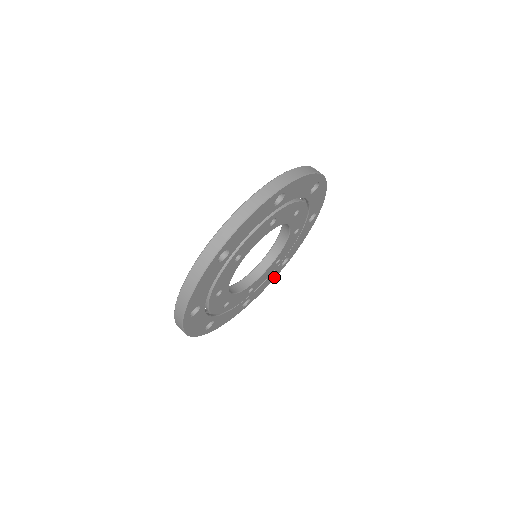
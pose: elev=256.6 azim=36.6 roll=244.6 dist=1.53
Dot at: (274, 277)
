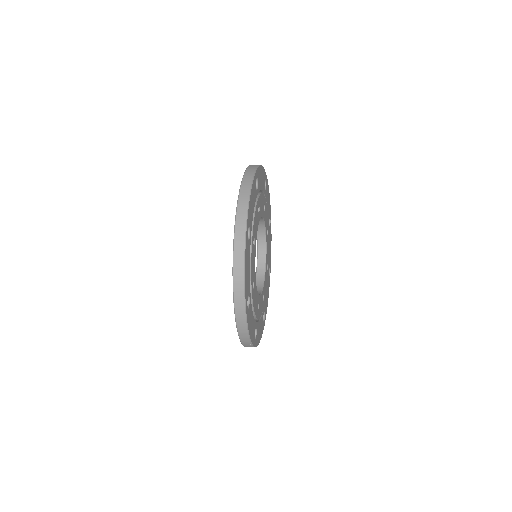
Dot at: (268, 291)
